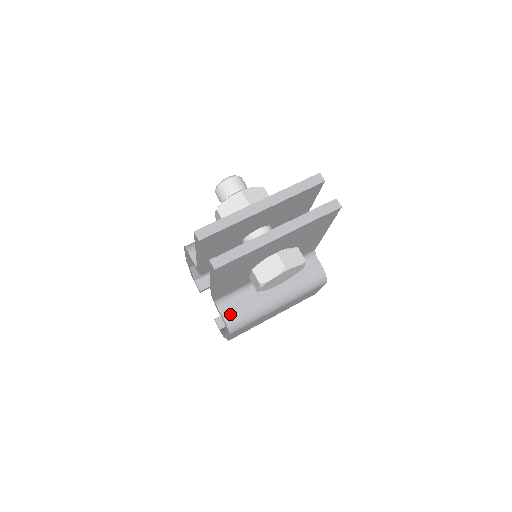
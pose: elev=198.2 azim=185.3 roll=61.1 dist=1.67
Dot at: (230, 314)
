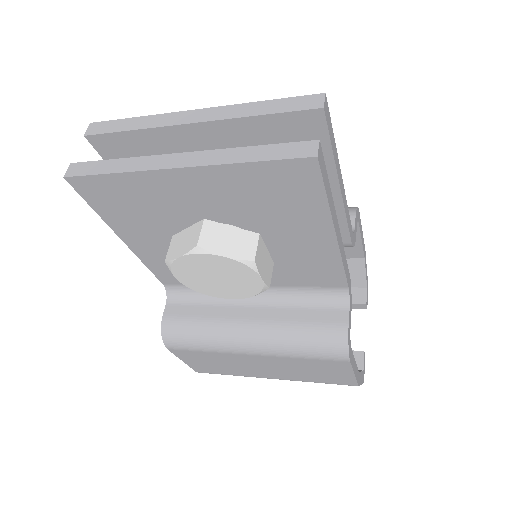
Dot at: (174, 316)
